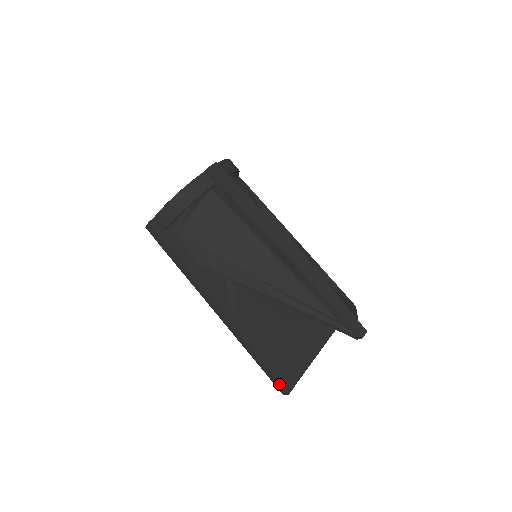
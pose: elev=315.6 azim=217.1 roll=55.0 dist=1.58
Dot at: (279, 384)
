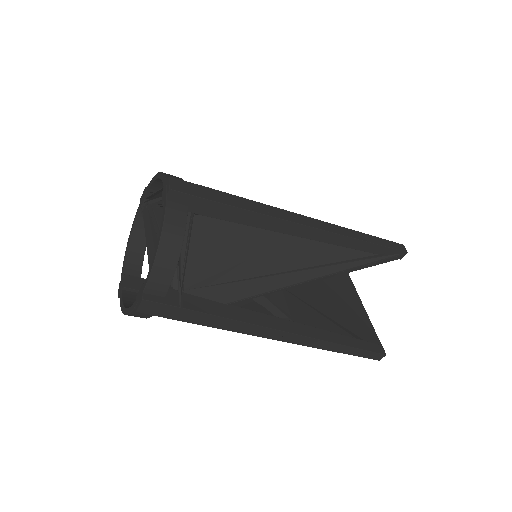
Dot at: (373, 353)
